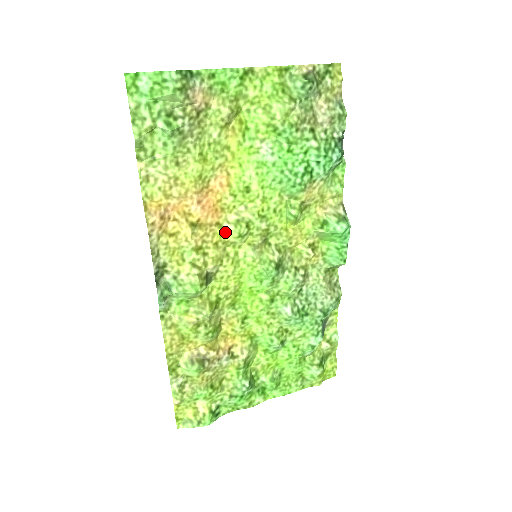
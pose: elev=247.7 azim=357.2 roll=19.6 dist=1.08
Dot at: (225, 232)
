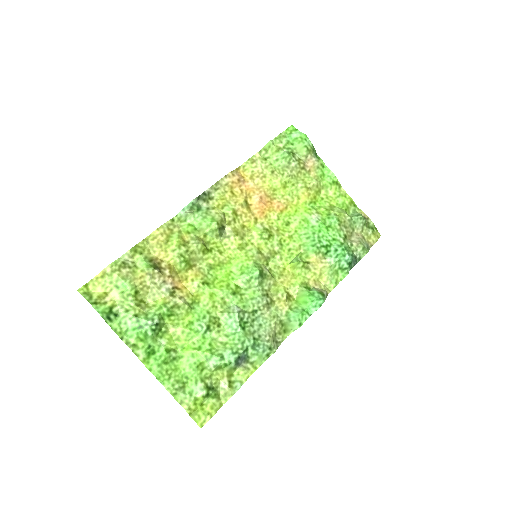
Dot at: (255, 227)
